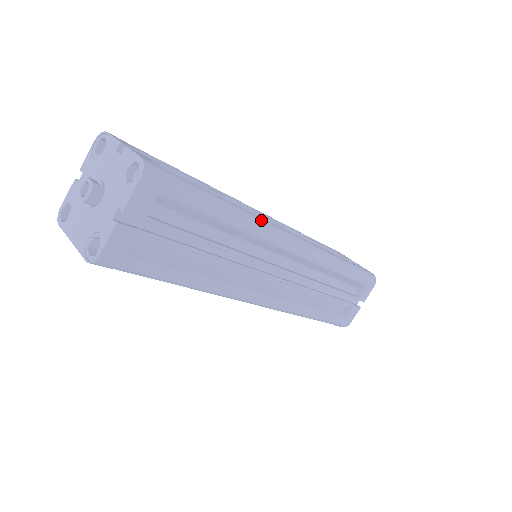
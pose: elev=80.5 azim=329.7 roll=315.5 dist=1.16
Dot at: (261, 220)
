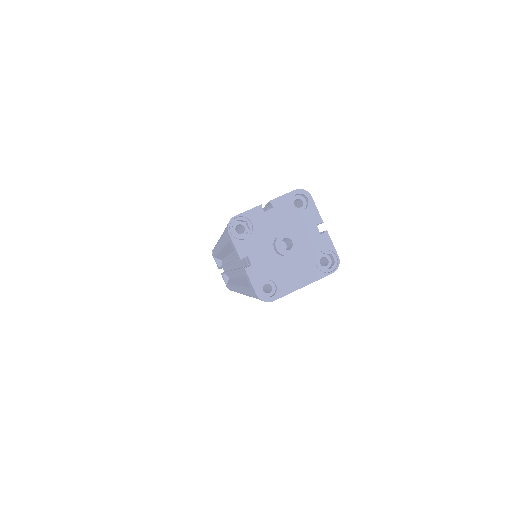
Dot at: occluded
